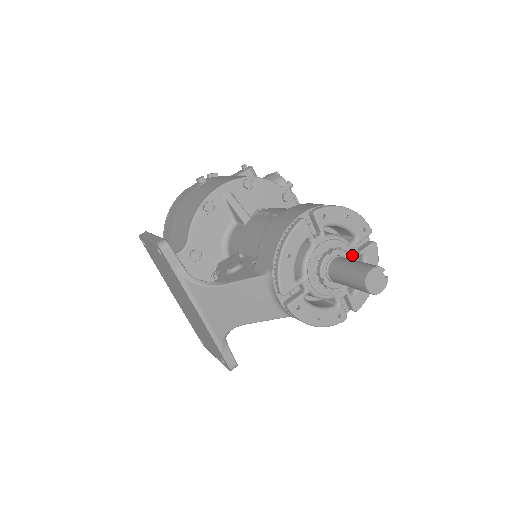
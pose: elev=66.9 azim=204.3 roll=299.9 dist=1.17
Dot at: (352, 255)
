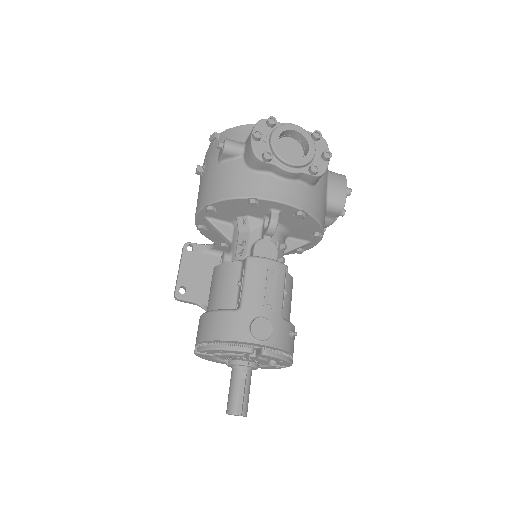
Dot at: (252, 357)
